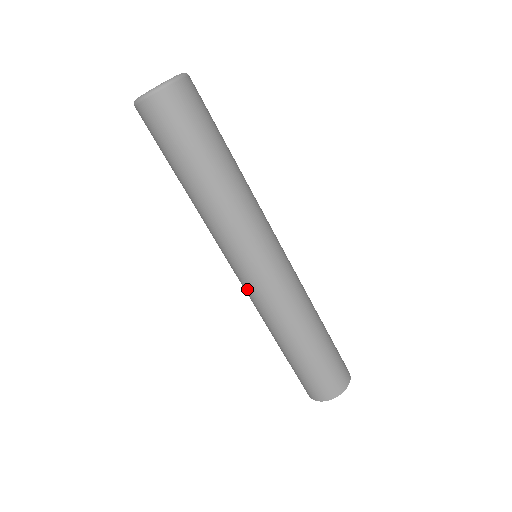
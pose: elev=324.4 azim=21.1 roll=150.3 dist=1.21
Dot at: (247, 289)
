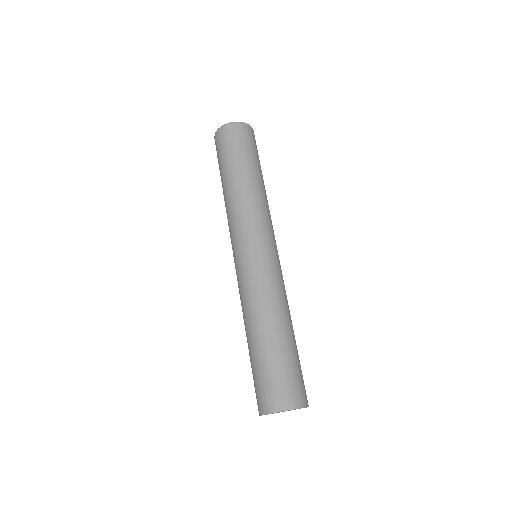
Dot at: (255, 265)
